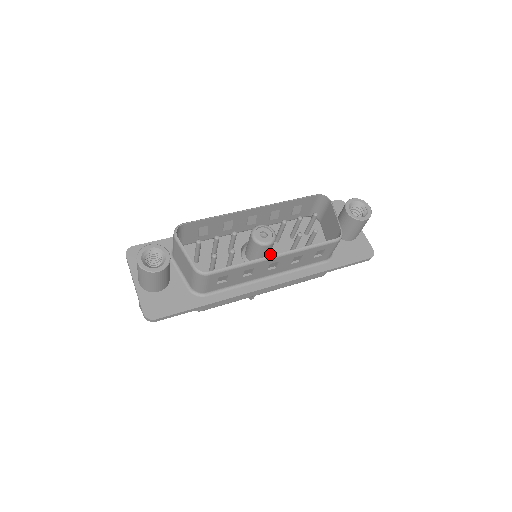
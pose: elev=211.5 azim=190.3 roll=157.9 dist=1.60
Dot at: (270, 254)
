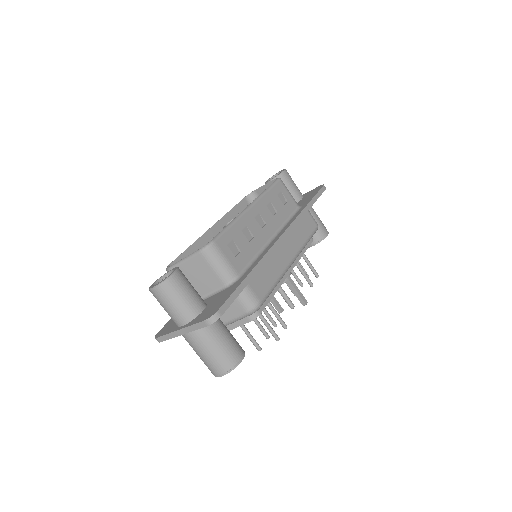
Dot at: occluded
